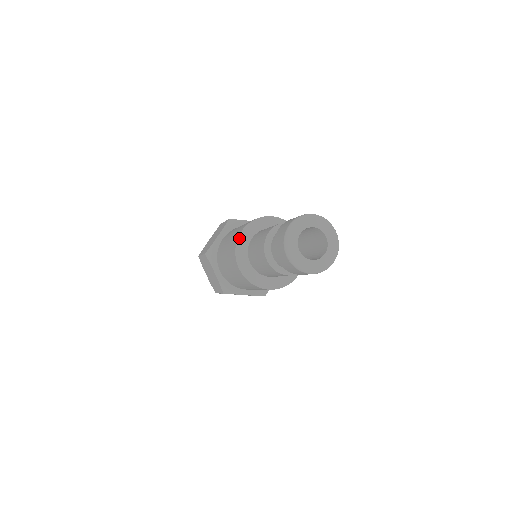
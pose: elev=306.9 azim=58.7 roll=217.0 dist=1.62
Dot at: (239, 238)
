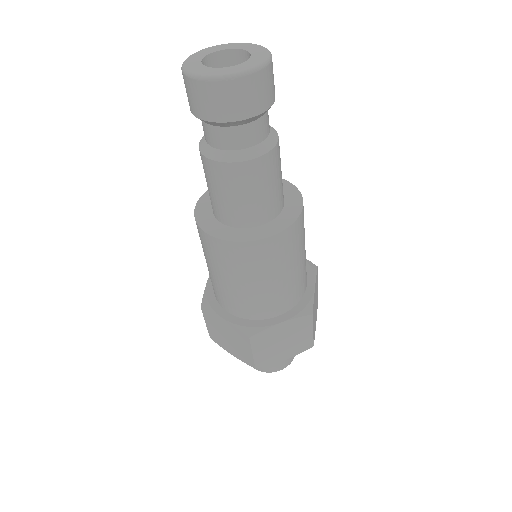
Dot at: occluded
